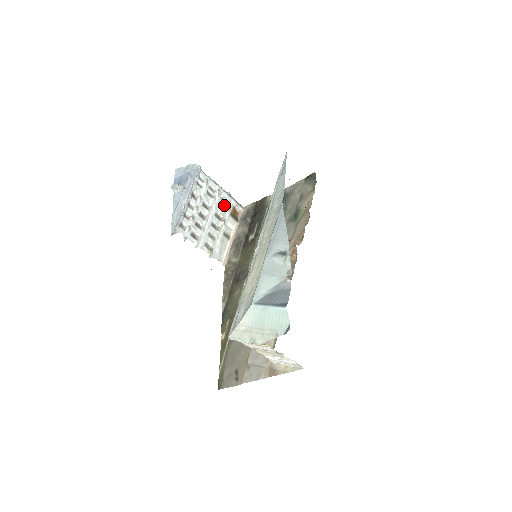
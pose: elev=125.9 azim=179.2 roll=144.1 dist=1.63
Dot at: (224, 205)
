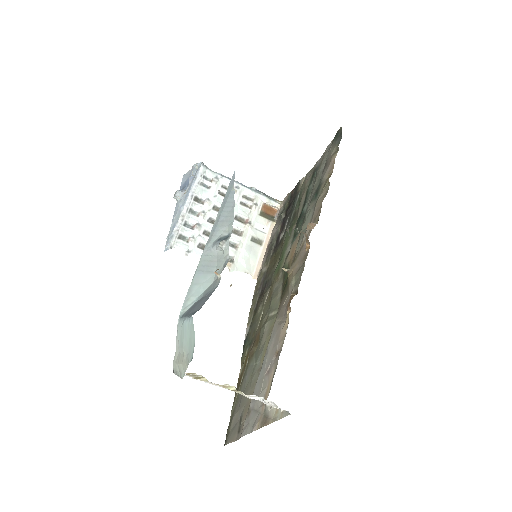
Dot at: (249, 204)
